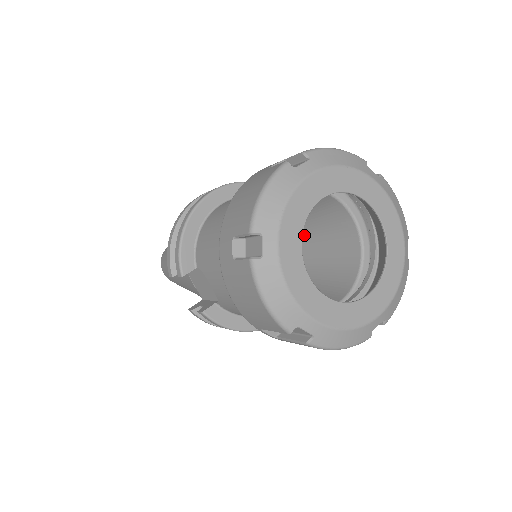
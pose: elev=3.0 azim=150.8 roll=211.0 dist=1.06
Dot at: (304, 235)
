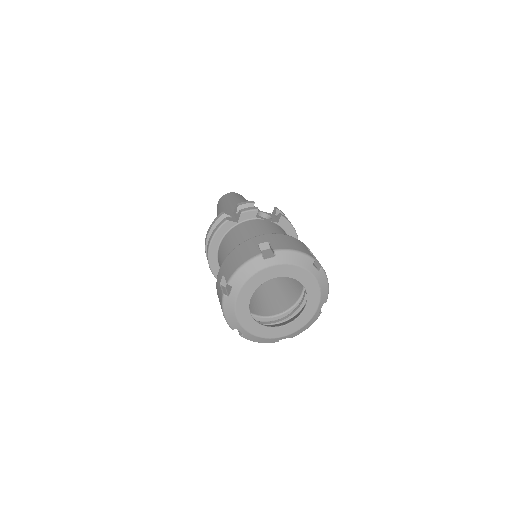
Dot at: occluded
